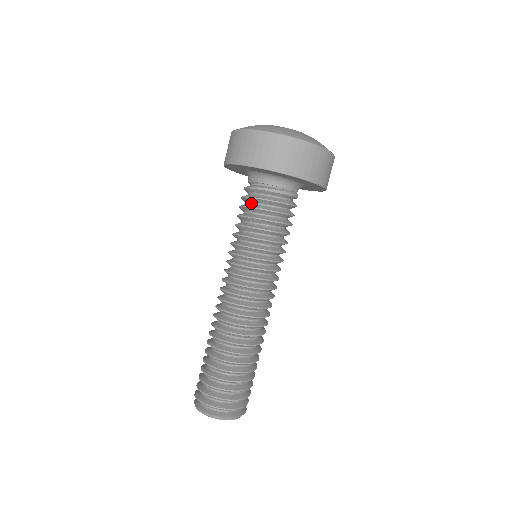
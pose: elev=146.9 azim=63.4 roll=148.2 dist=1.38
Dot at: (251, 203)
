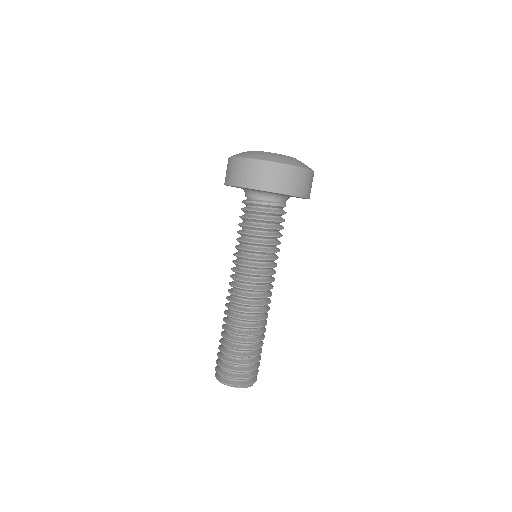
Dot at: (245, 214)
